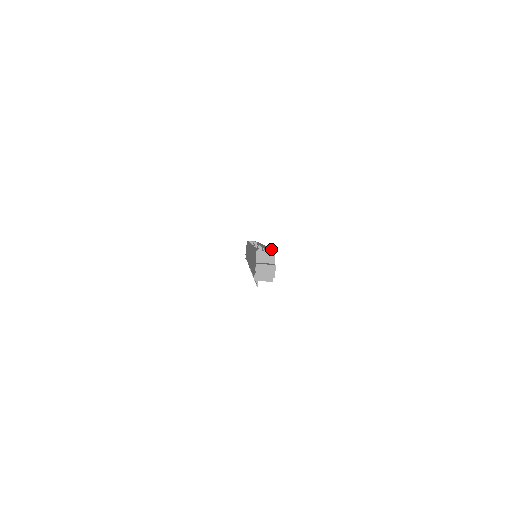
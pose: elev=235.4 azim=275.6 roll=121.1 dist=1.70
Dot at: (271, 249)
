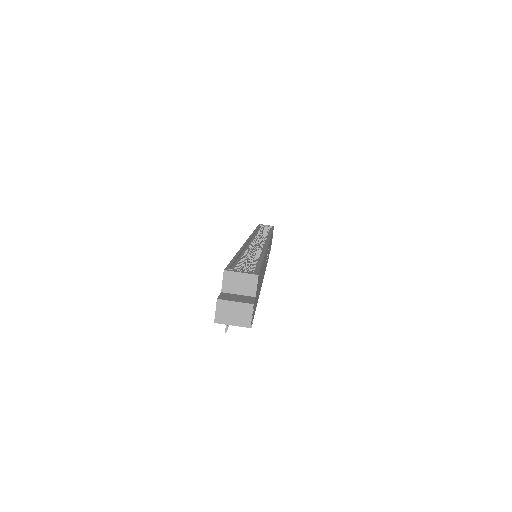
Dot at: (261, 261)
